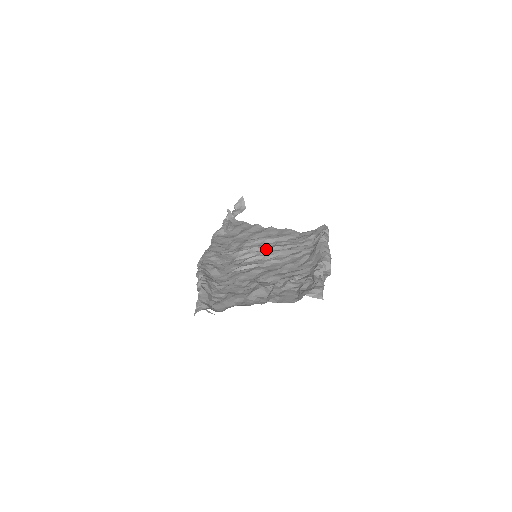
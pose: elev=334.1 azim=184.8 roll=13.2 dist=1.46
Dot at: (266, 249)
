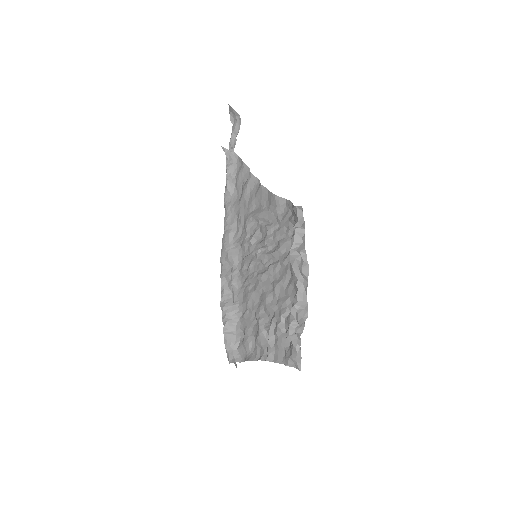
Dot at: (261, 242)
